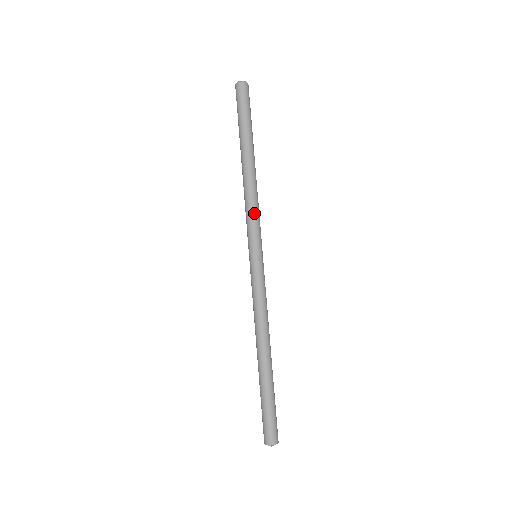
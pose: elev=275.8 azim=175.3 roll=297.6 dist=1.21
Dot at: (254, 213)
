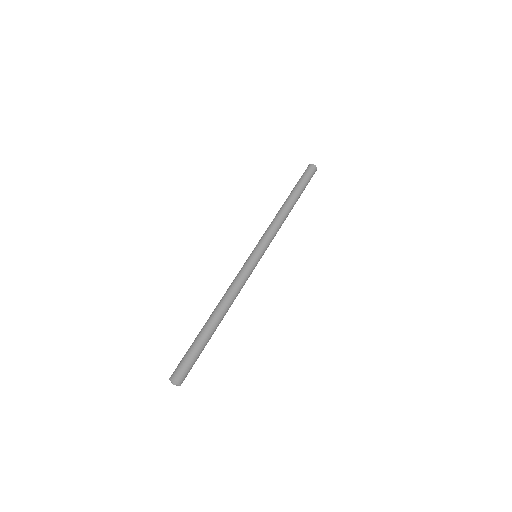
Dot at: (275, 233)
